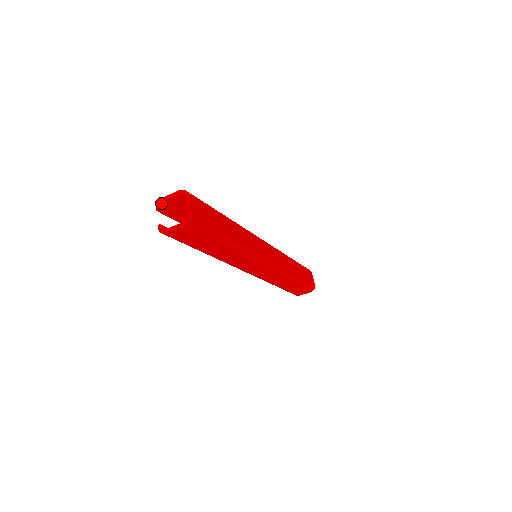
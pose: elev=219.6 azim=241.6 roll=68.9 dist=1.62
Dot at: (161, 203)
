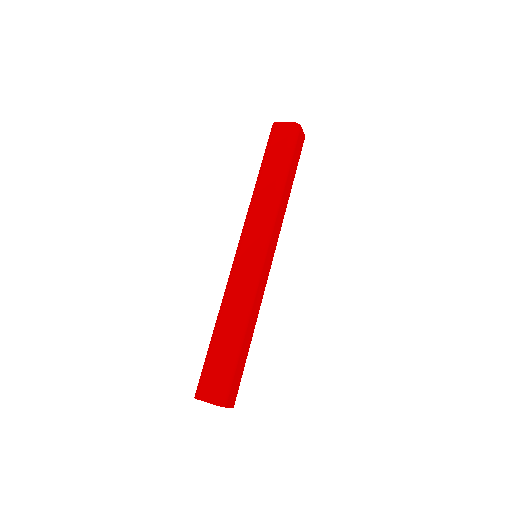
Dot at: (198, 399)
